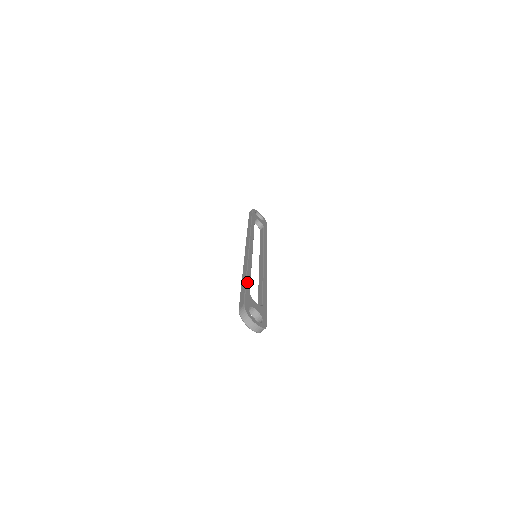
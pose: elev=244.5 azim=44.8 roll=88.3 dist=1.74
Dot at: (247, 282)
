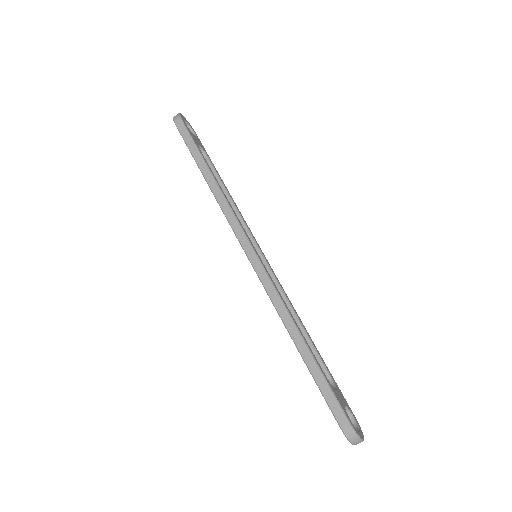
Dot at: (315, 358)
